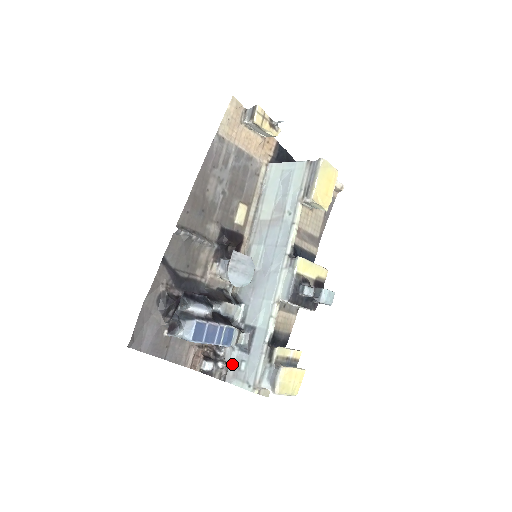
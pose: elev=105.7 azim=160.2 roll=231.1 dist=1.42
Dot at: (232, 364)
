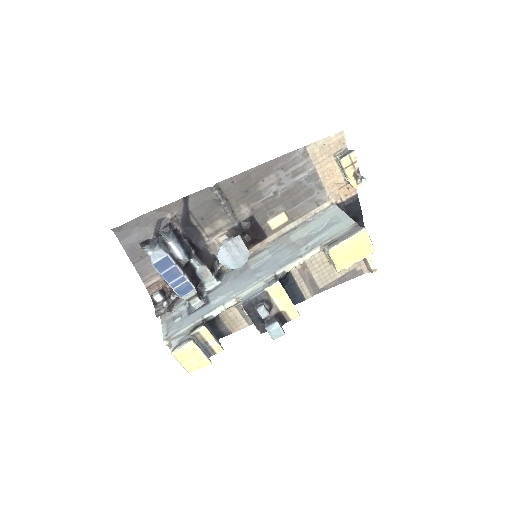
Dot at: (175, 313)
